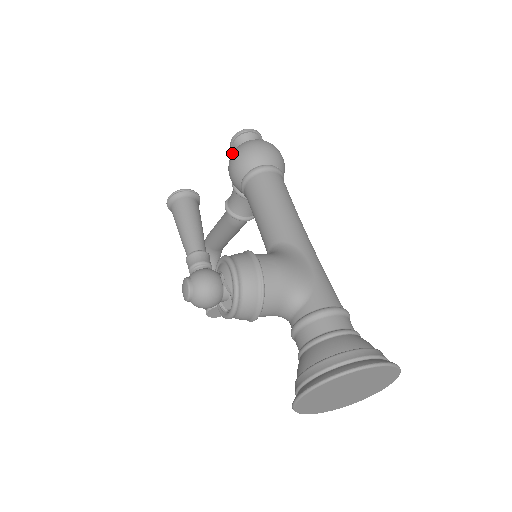
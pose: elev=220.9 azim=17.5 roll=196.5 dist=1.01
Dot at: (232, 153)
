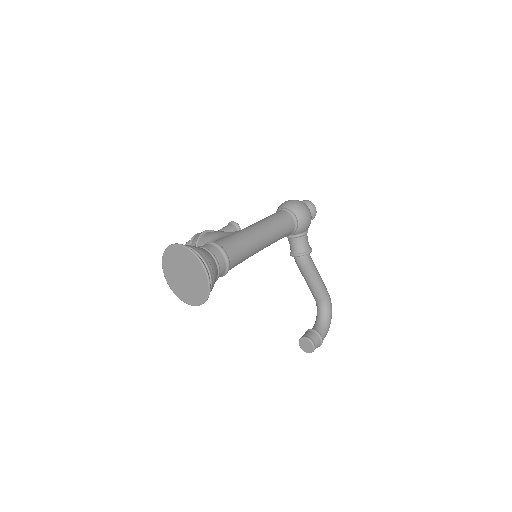
Dot at: occluded
